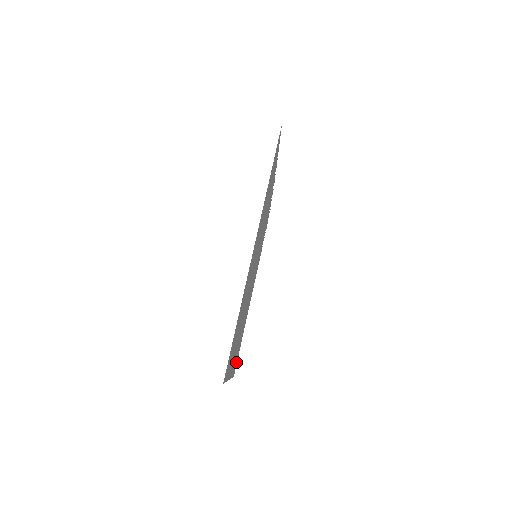
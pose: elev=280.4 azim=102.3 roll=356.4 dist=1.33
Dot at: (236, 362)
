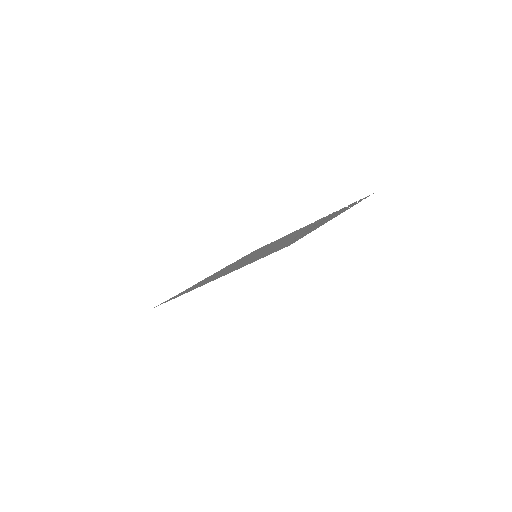
Dot at: occluded
